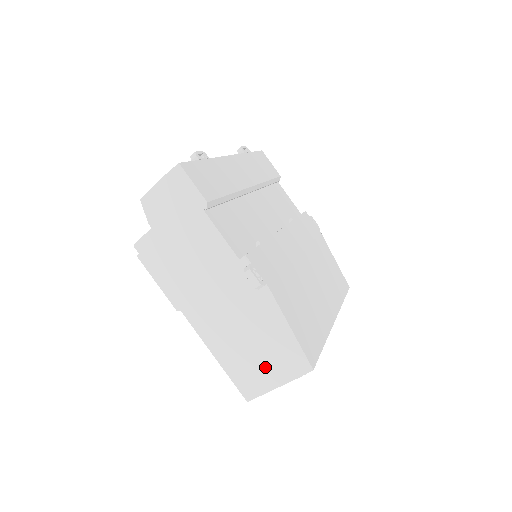
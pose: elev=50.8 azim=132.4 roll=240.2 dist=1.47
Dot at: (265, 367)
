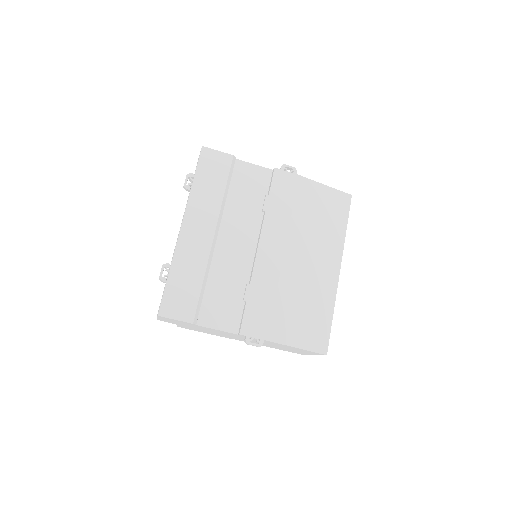
Dot at: occluded
